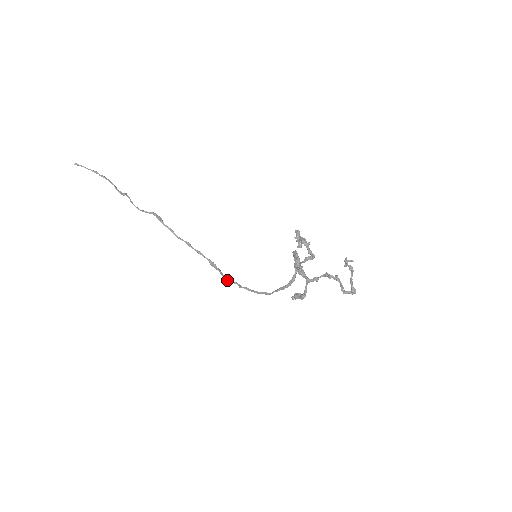
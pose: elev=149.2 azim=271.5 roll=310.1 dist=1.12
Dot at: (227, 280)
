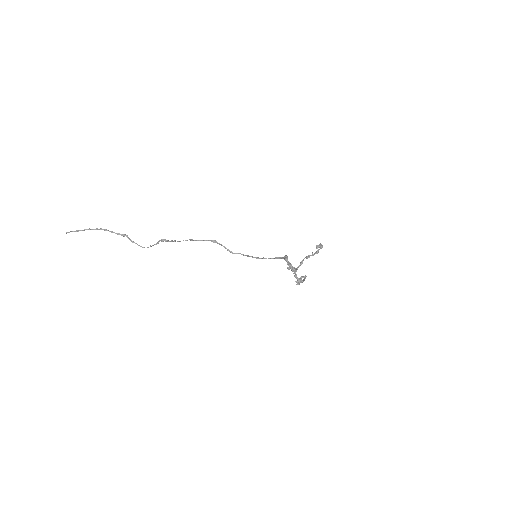
Dot at: (232, 253)
